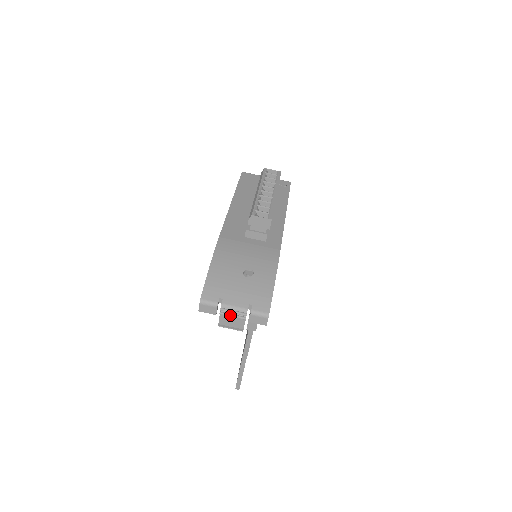
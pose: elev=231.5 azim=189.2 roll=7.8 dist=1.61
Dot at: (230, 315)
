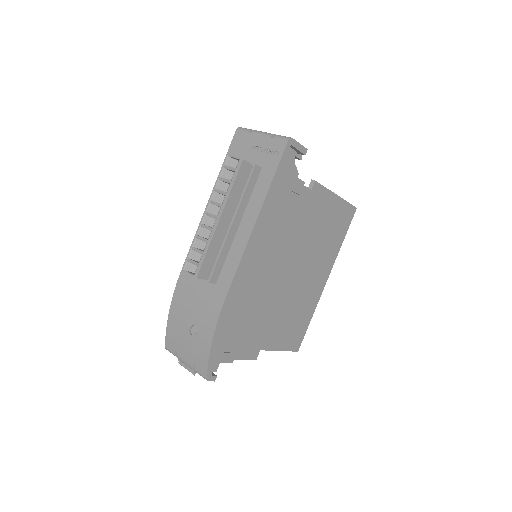
Dot at: occluded
